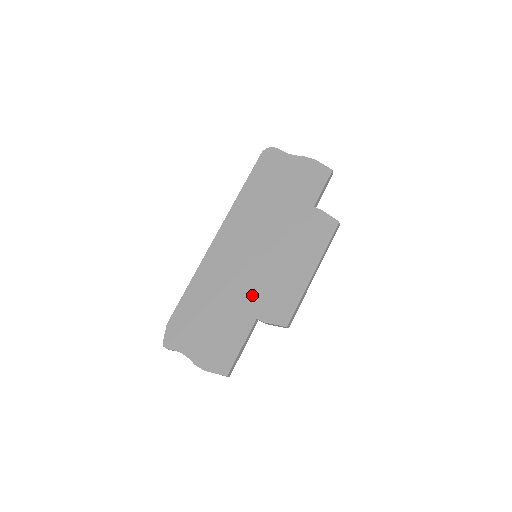
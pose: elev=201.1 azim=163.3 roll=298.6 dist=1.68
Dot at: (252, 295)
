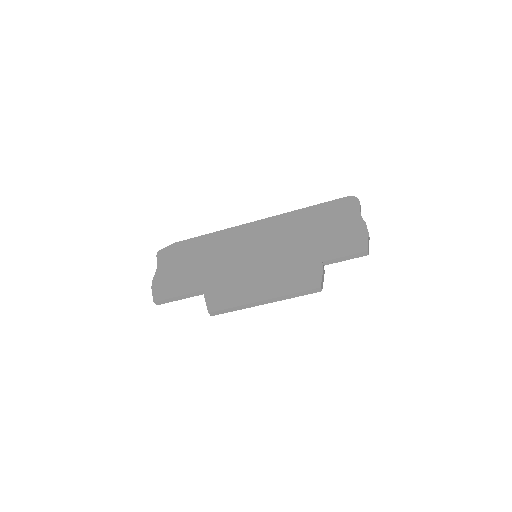
Dot at: (221, 274)
